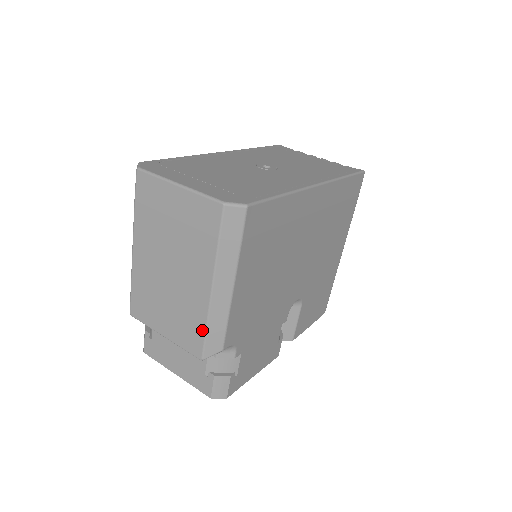
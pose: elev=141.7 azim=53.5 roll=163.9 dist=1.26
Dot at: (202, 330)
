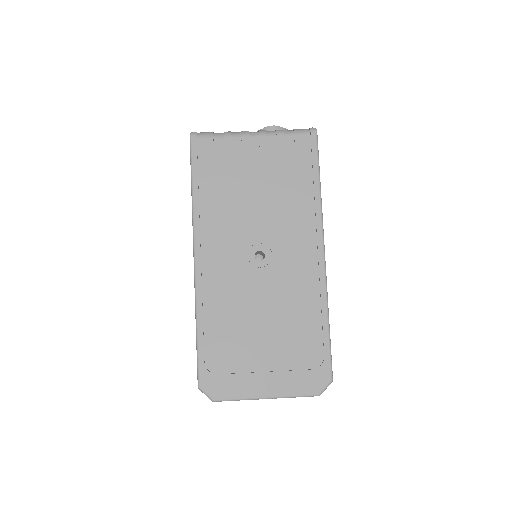
Dot at: occluded
